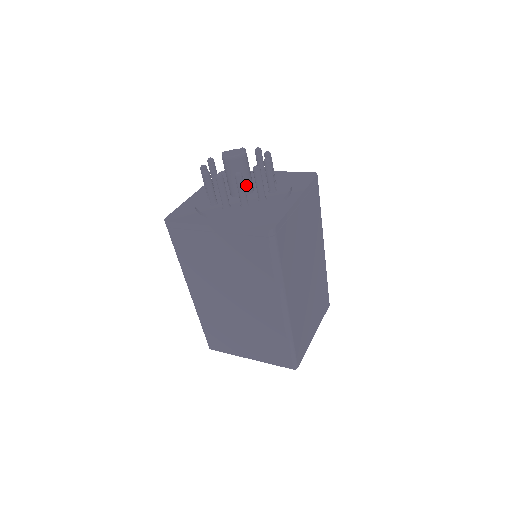
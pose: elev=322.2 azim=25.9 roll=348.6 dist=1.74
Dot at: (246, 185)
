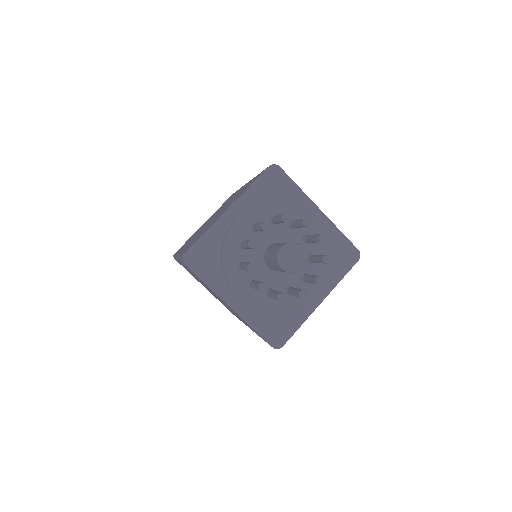
Dot at: occluded
